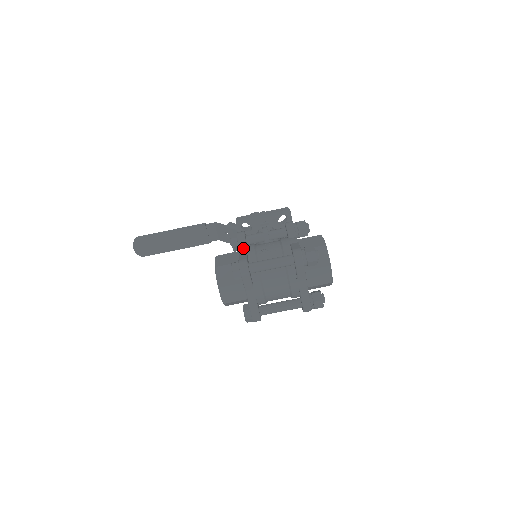
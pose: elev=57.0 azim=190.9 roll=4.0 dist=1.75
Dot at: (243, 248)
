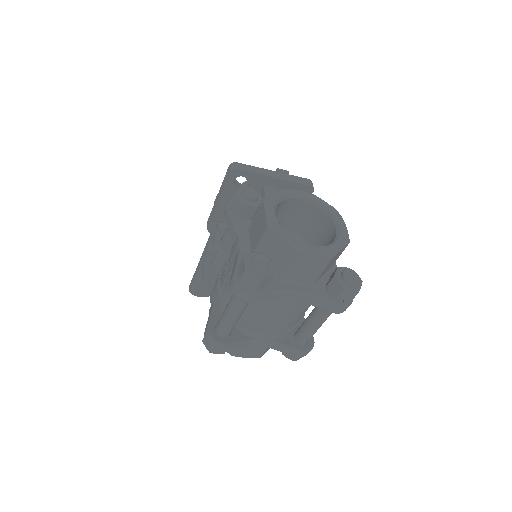
Dot at: (211, 293)
